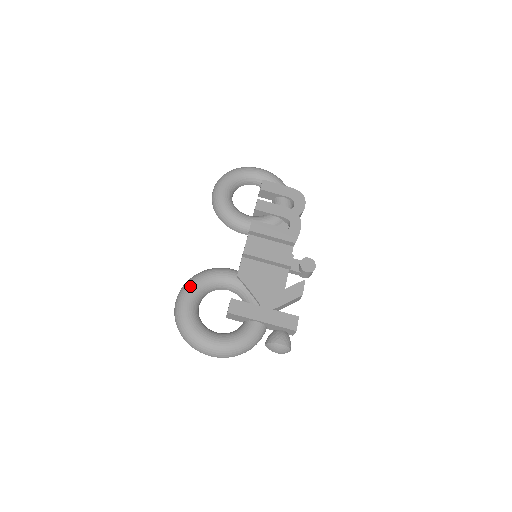
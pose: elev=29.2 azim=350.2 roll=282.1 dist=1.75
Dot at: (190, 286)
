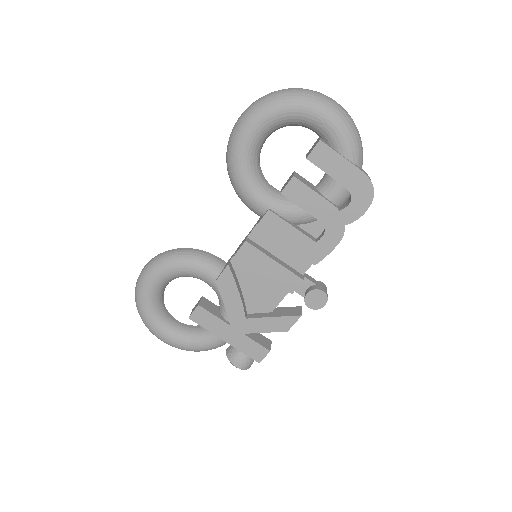
Dot at: (155, 272)
